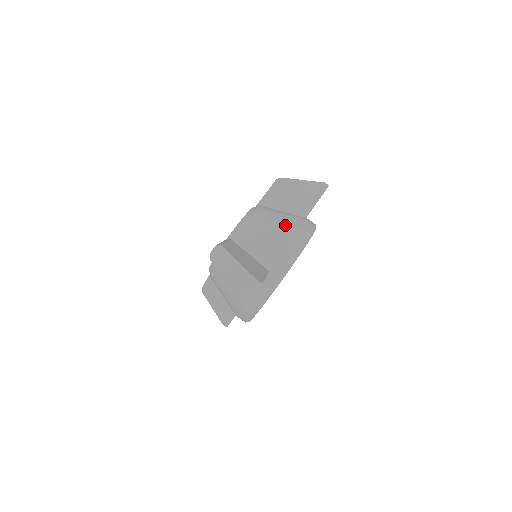
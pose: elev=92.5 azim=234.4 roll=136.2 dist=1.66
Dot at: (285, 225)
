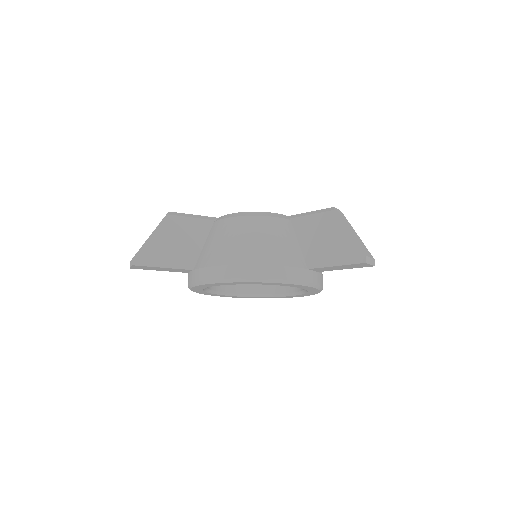
Dot at: (241, 249)
